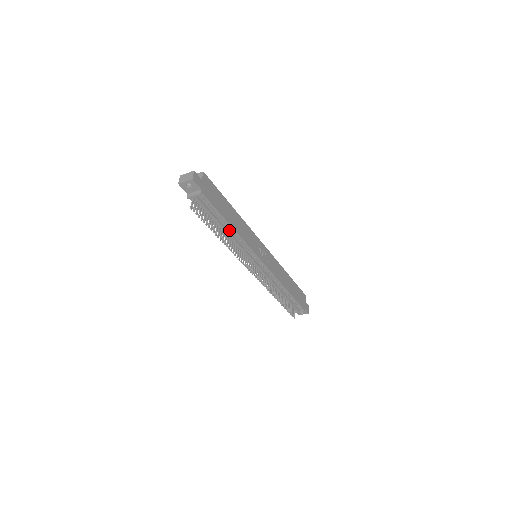
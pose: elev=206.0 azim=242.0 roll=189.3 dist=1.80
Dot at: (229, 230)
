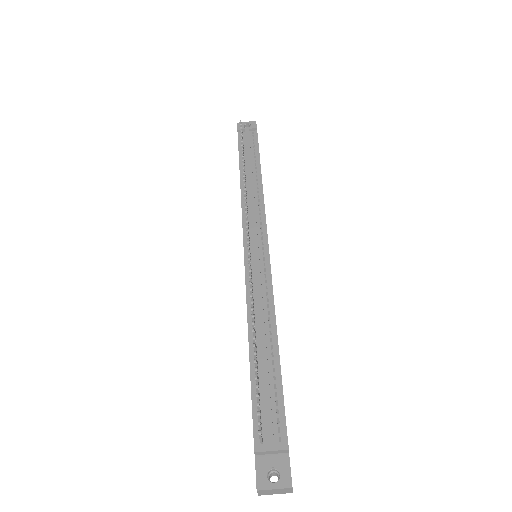
Dot at: (254, 179)
